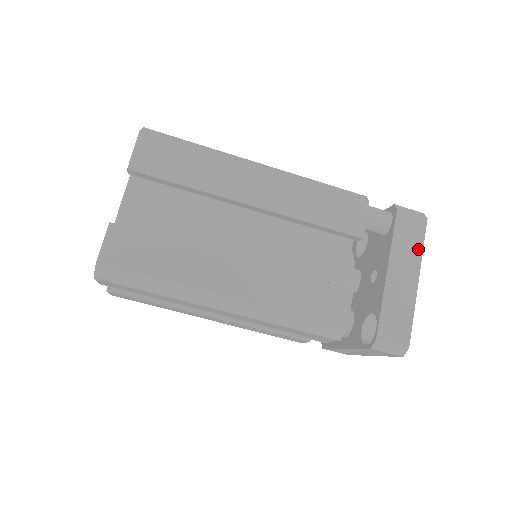
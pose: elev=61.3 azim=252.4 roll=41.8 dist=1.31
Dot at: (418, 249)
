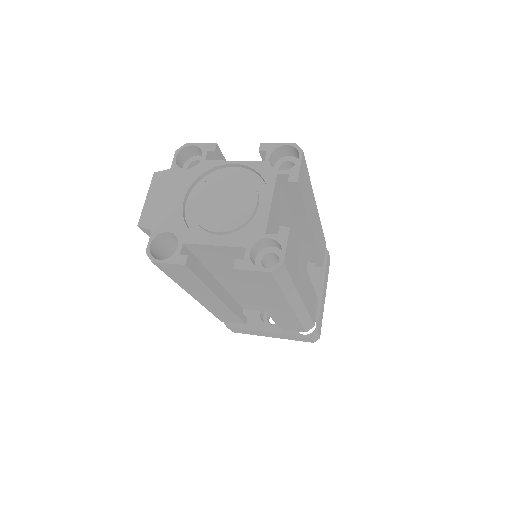
Dot at: occluded
